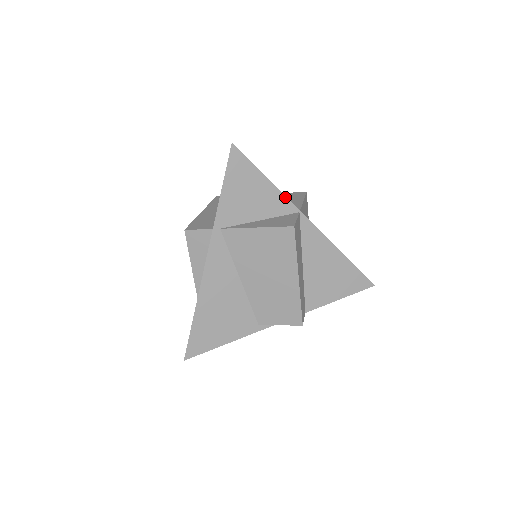
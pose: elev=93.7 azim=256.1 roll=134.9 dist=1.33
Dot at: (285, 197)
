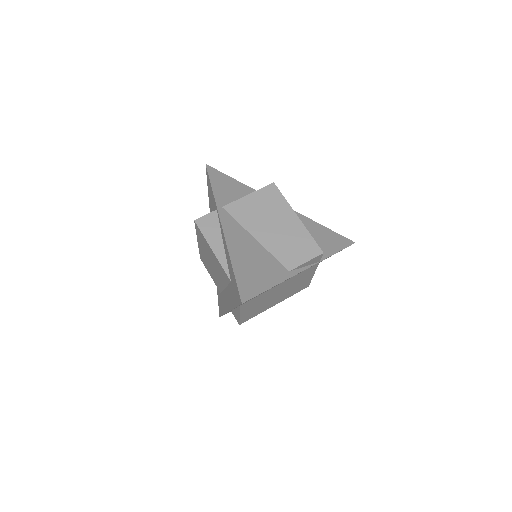
Dot at: occluded
